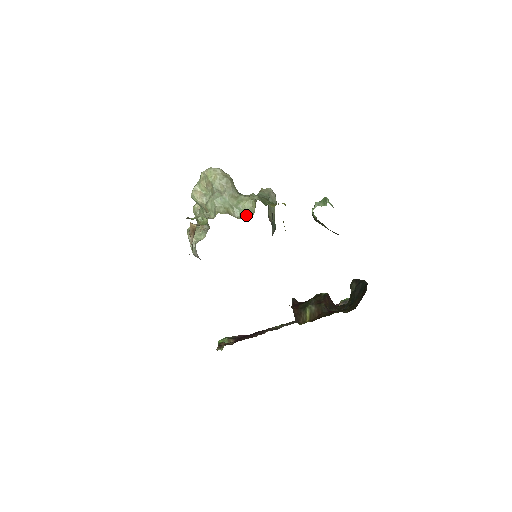
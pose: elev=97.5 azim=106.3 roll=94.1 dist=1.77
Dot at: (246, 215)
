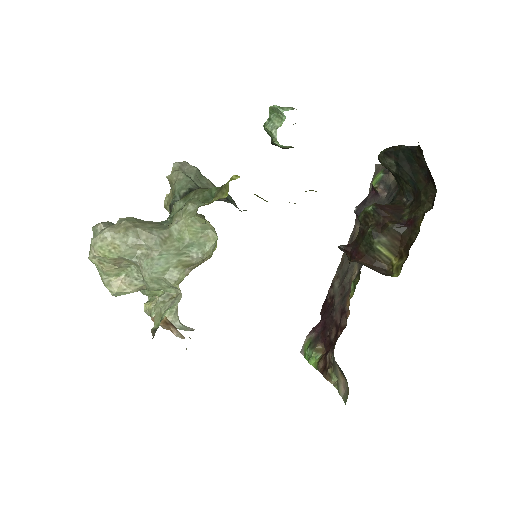
Dot at: (207, 242)
